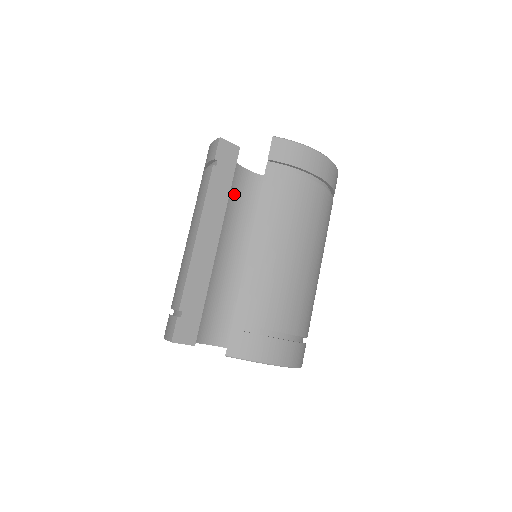
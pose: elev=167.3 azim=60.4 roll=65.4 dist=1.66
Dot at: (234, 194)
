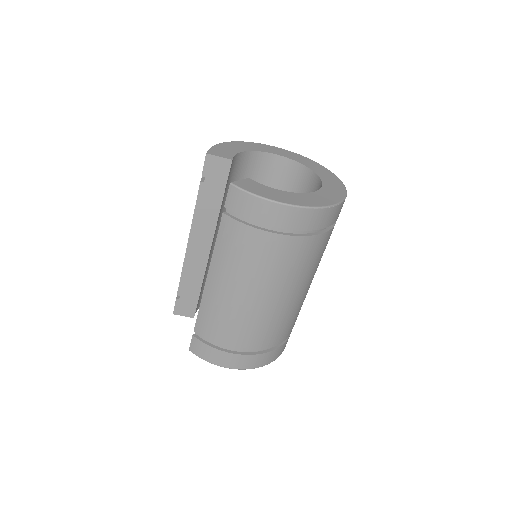
Dot at: occluded
